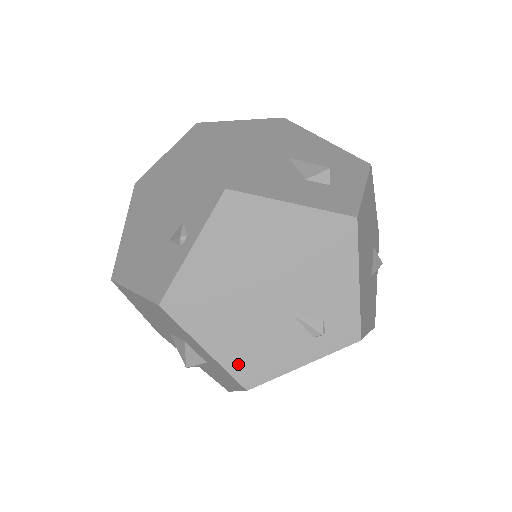
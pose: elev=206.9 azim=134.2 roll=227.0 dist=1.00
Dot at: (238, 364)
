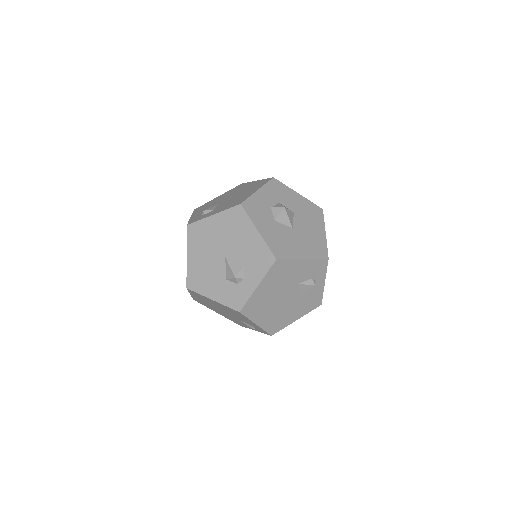
Dot at: (231, 320)
